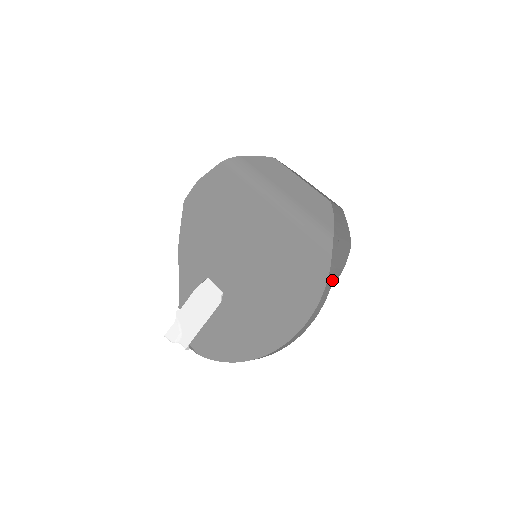
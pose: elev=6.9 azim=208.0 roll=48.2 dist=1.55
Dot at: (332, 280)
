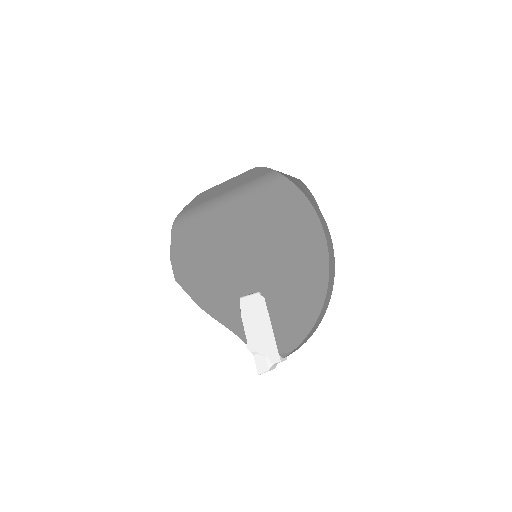
Dot at: (307, 194)
